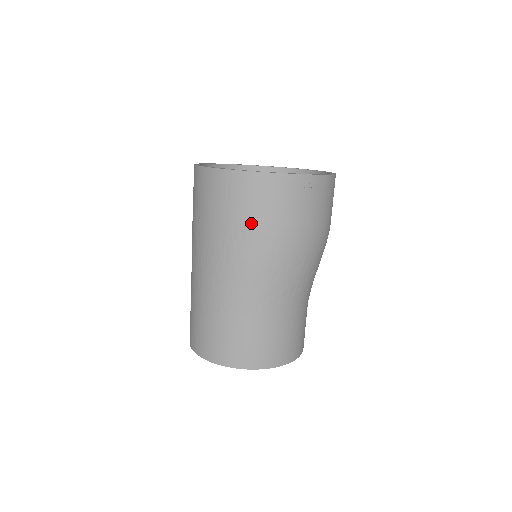
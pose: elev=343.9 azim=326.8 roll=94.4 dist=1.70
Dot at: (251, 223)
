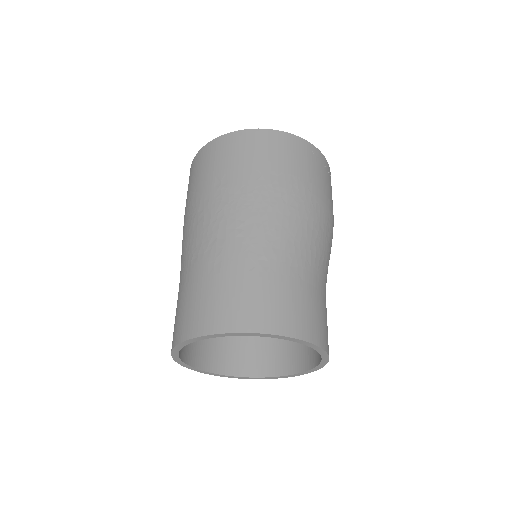
Dot at: (291, 172)
